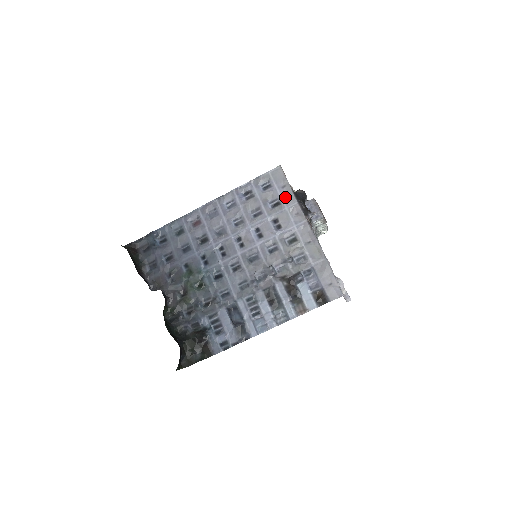
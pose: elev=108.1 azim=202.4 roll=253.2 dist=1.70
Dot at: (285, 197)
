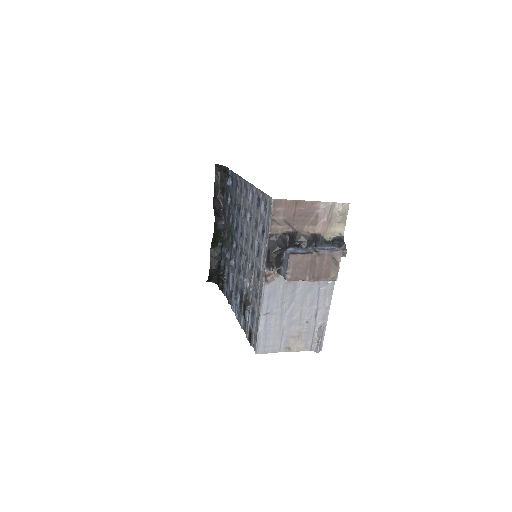
Dot at: (266, 234)
